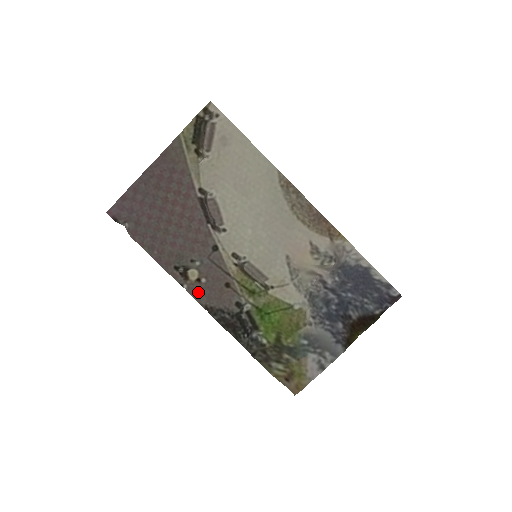
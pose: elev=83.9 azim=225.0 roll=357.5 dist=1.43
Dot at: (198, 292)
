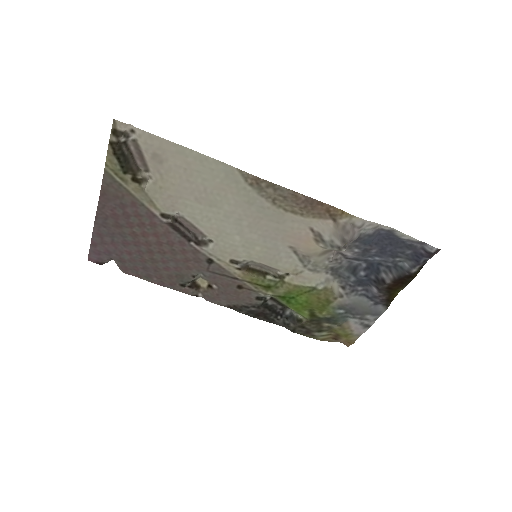
Dot at: (215, 298)
